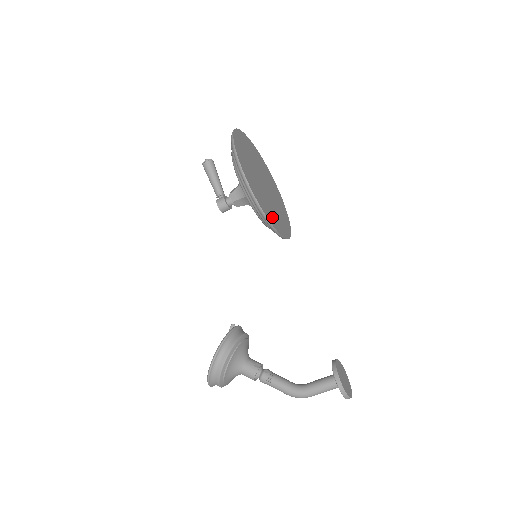
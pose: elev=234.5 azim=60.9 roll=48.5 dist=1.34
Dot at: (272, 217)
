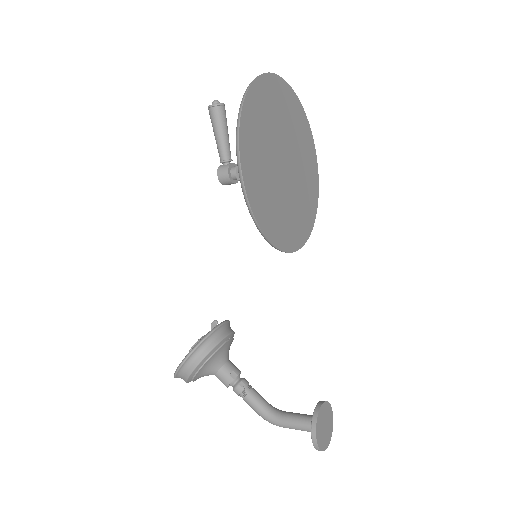
Dot at: (280, 228)
